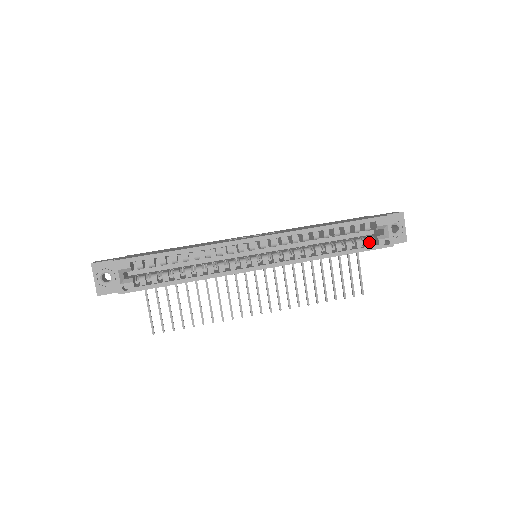
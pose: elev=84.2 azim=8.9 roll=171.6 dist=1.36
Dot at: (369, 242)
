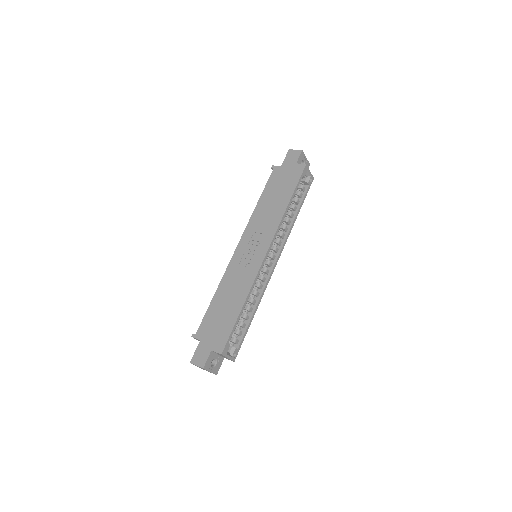
Dot at: (304, 189)
